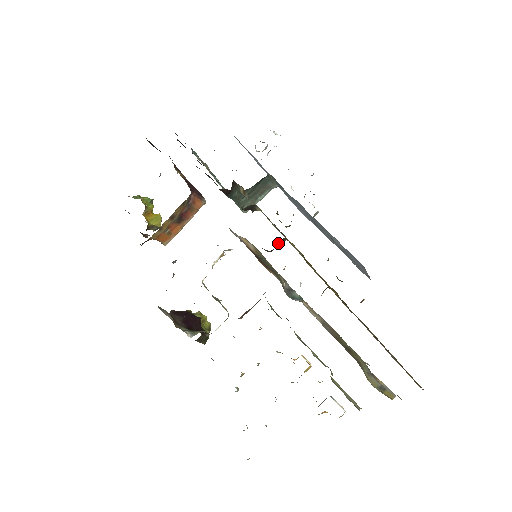
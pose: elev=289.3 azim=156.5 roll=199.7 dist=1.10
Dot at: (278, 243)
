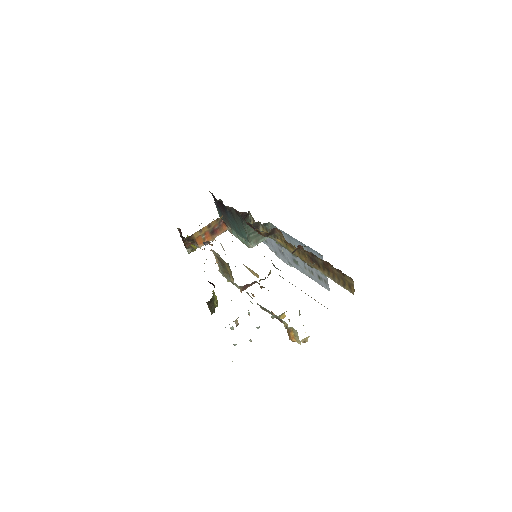
Dot at: (272, 233)
